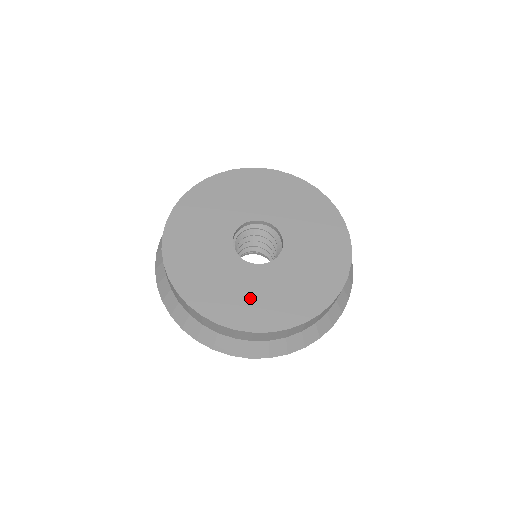
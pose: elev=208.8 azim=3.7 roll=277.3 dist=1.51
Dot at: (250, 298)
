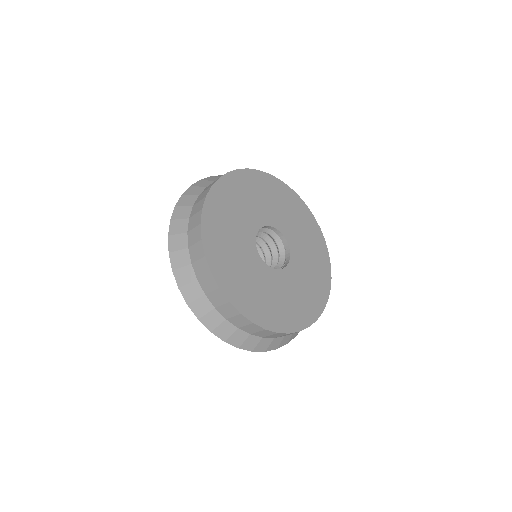
Dot at: (281, 302)
